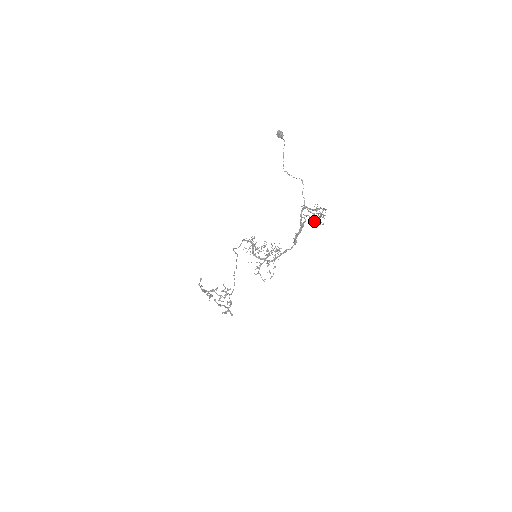
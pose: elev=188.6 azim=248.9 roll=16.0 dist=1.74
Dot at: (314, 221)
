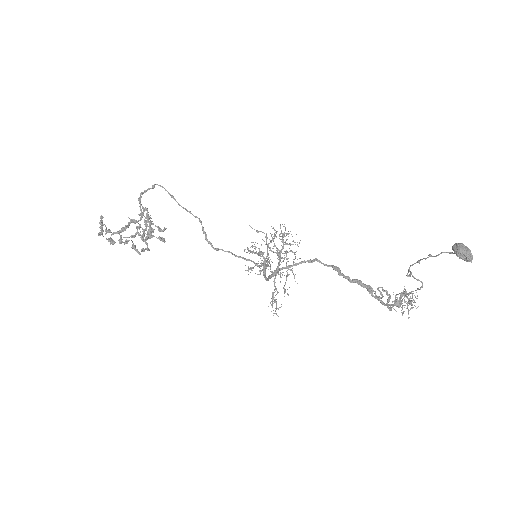
Dot at: occluded
